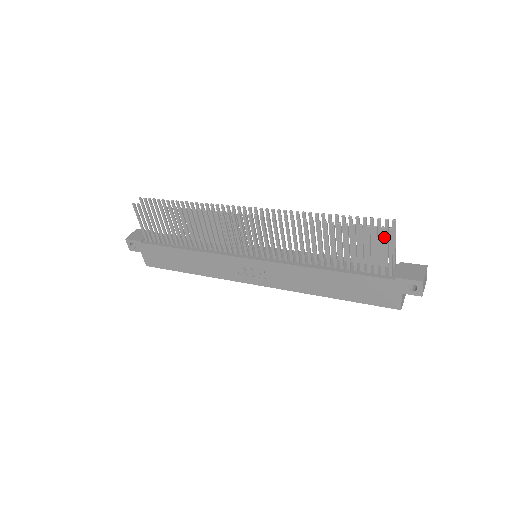
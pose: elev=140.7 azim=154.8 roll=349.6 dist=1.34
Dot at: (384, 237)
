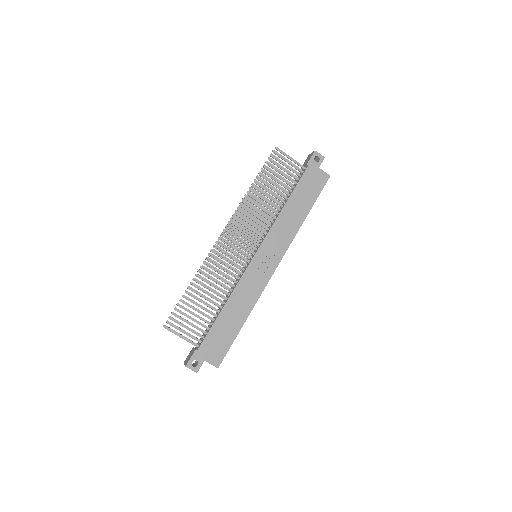
Dot at: (279, 155)
